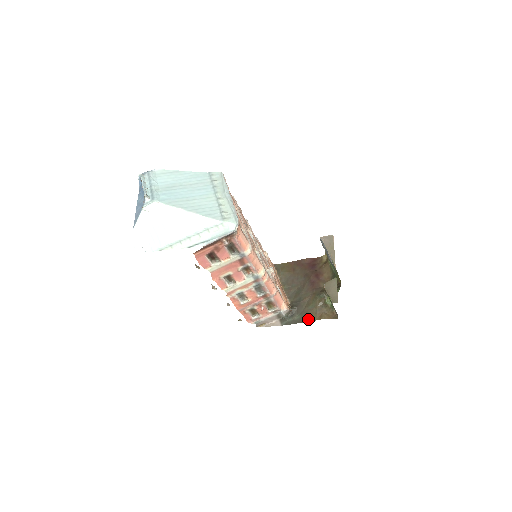
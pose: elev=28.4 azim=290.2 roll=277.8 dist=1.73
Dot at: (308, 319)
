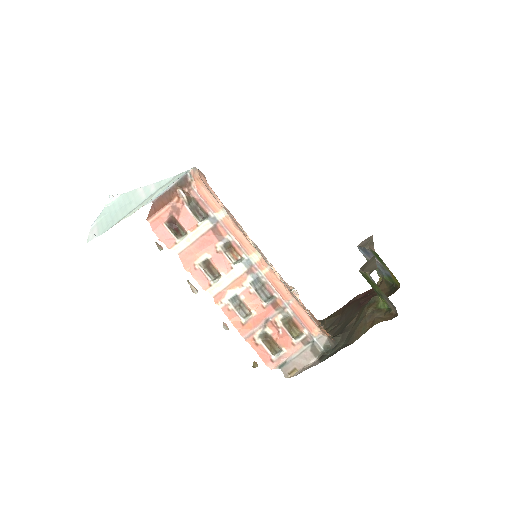
Dot at: (356, 337)
